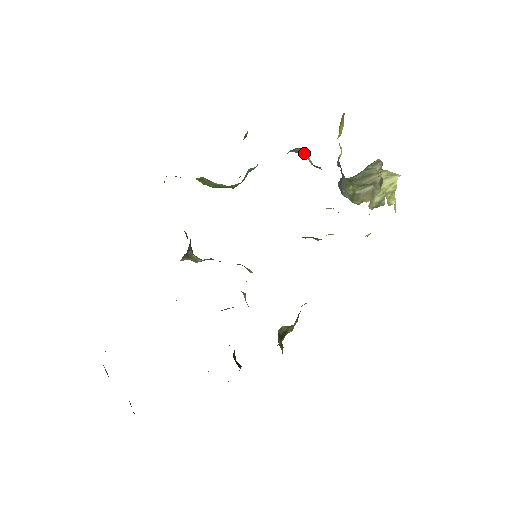
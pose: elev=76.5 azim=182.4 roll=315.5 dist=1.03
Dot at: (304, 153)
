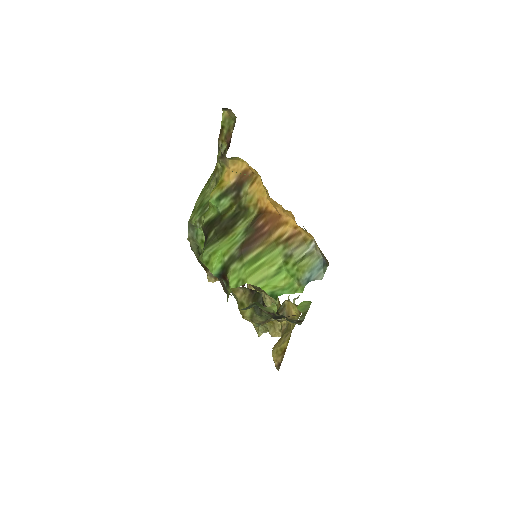
Dot at: occluded
